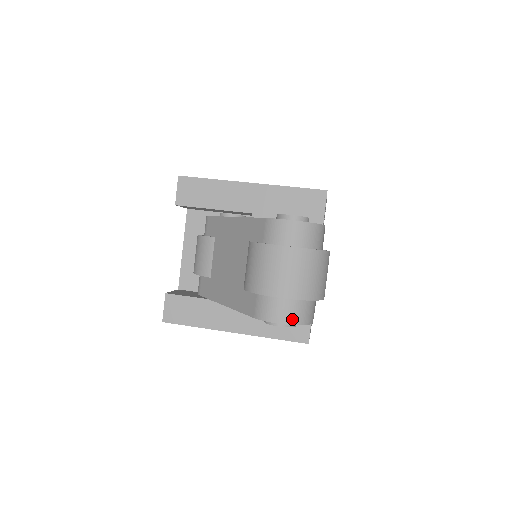
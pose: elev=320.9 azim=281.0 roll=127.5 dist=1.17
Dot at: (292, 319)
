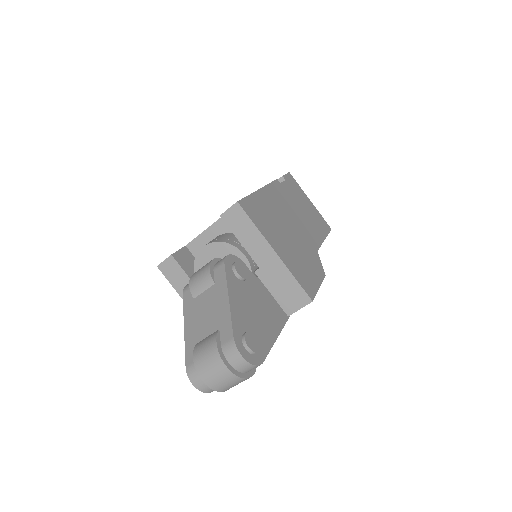
Dot at: (202, 389)
